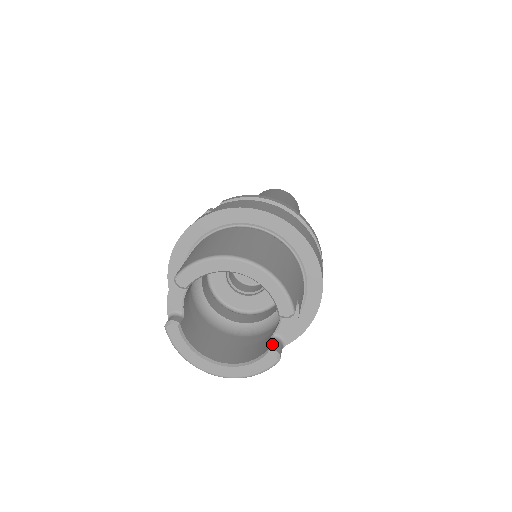
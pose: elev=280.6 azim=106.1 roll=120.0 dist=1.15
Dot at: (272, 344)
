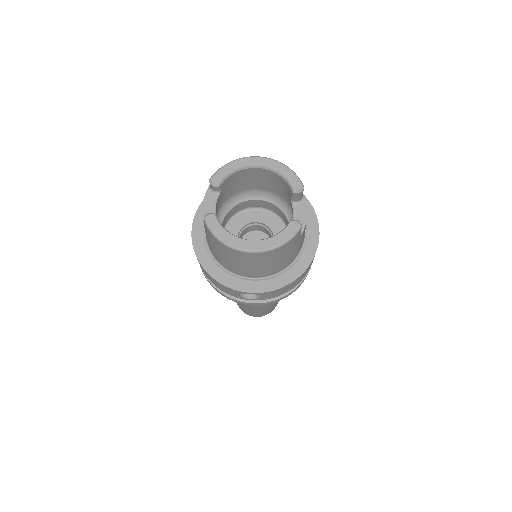
Dot at: occluded
